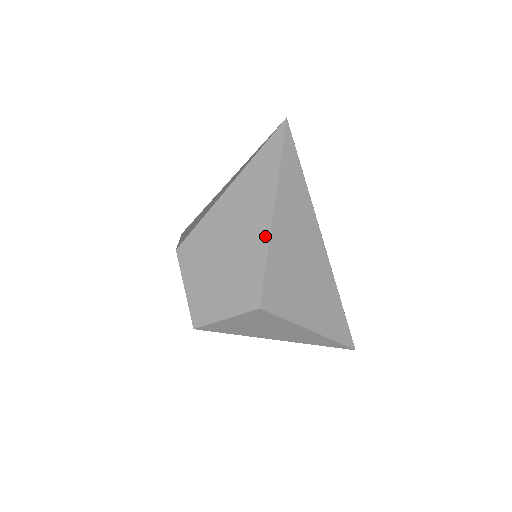
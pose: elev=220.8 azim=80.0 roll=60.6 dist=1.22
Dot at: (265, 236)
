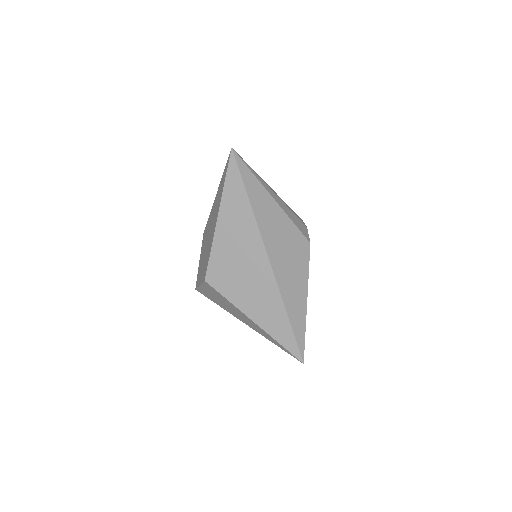
Dot at: (214, 230)
